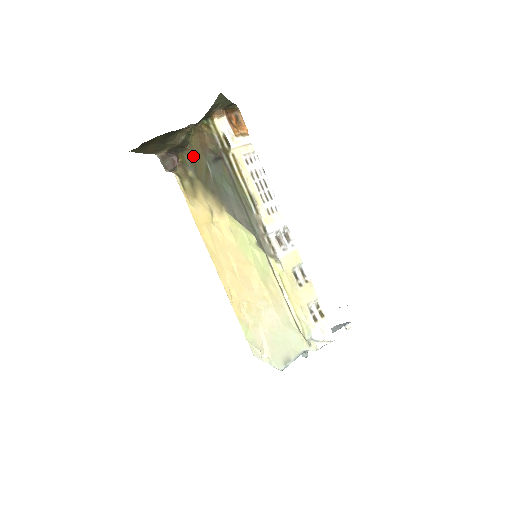
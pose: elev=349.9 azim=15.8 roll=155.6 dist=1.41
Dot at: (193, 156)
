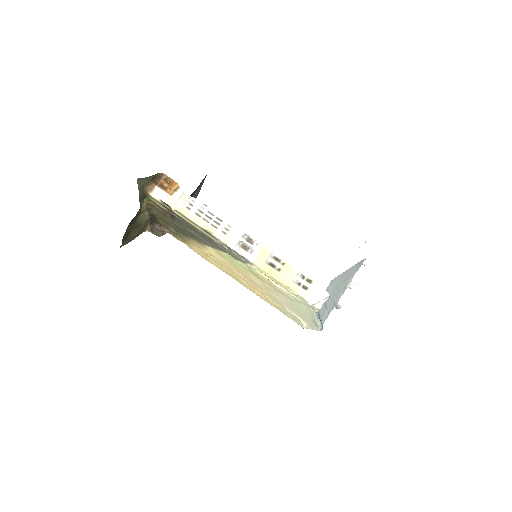
Dot at: (163, 220)
